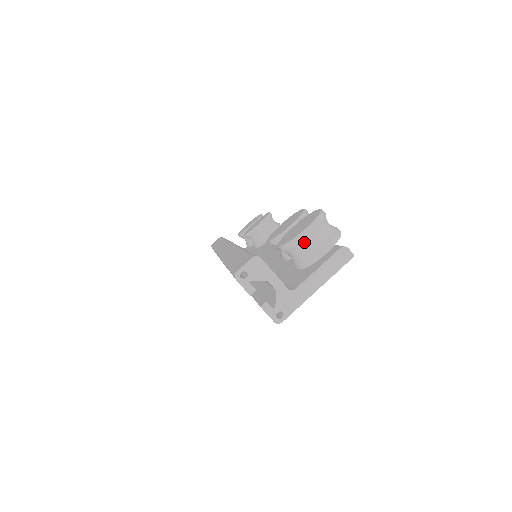
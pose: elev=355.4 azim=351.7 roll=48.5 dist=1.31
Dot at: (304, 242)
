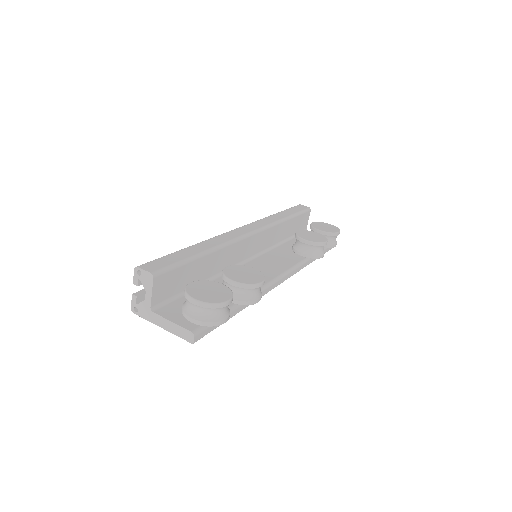
Dot at: (189, 302)
